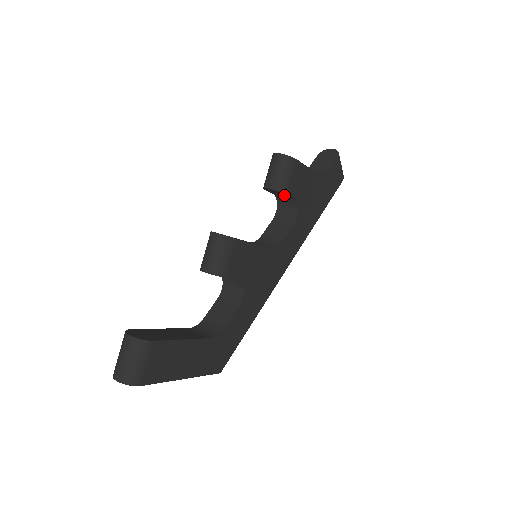
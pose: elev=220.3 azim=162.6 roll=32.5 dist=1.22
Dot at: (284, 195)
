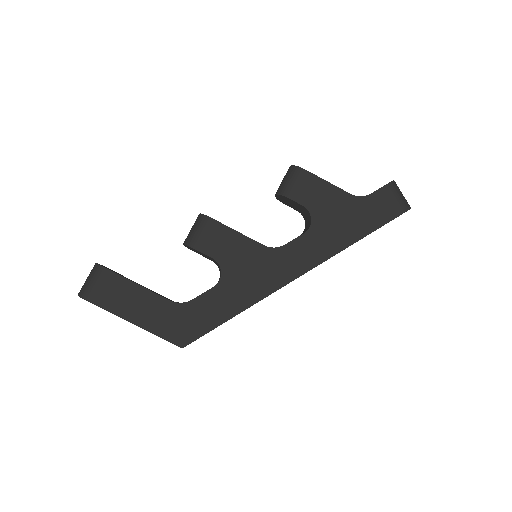
Dot at: (296, 205)
